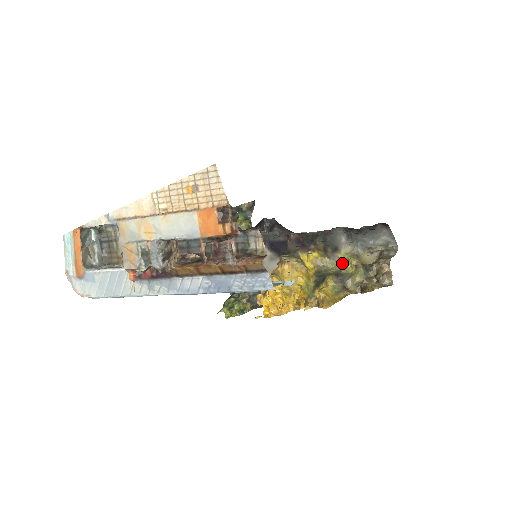
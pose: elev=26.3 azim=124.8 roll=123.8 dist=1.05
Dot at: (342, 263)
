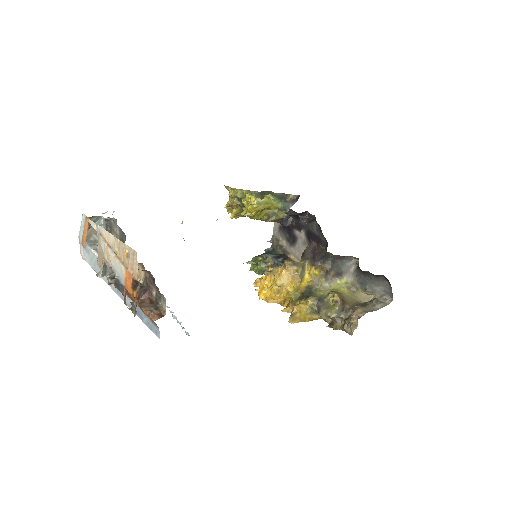
Dot at: (330, 292)
